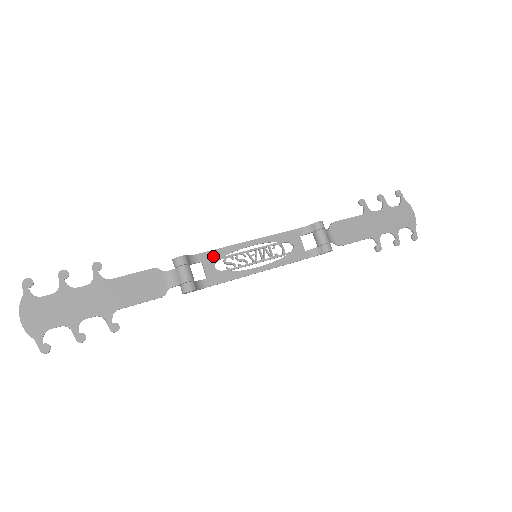
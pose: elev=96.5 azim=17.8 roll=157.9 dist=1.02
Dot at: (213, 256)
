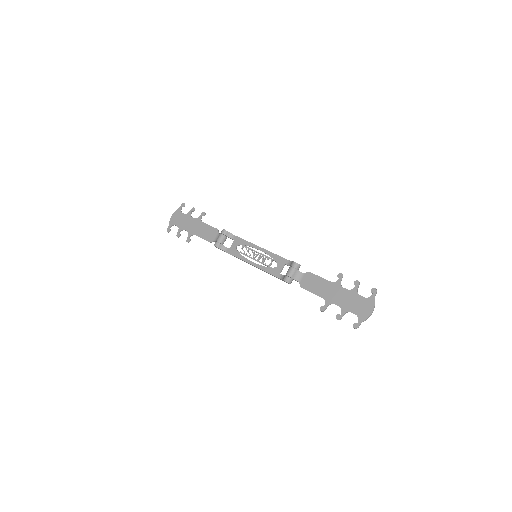
Dot at: (240, 241)
